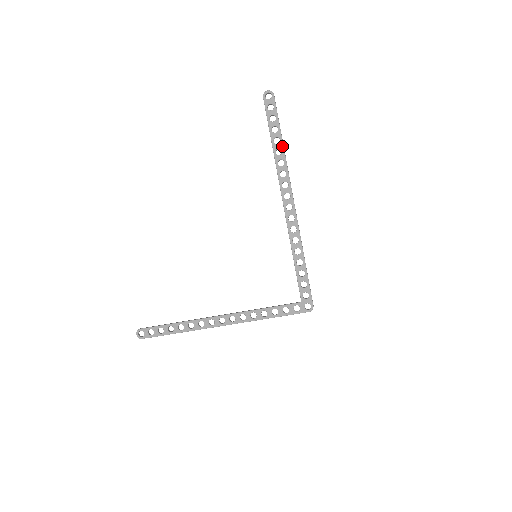
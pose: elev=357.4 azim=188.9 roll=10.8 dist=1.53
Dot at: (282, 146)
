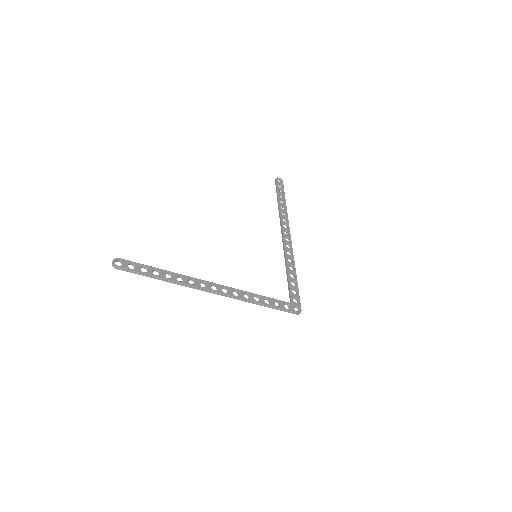
Dot at: (286, 206)
